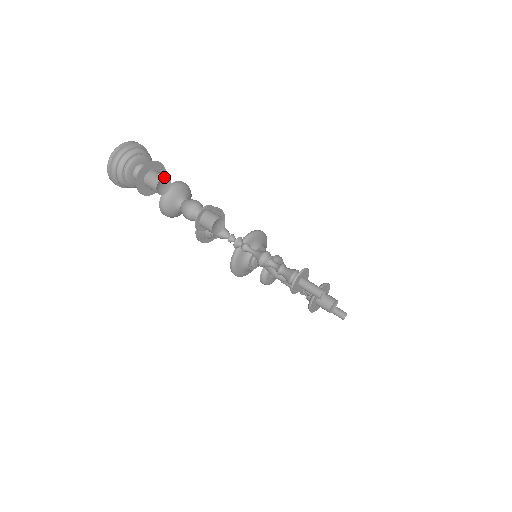
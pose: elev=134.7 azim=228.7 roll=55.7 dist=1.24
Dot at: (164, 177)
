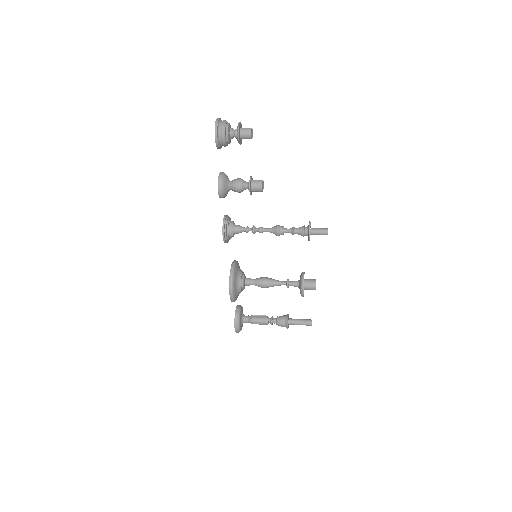
Dot at: occluded
